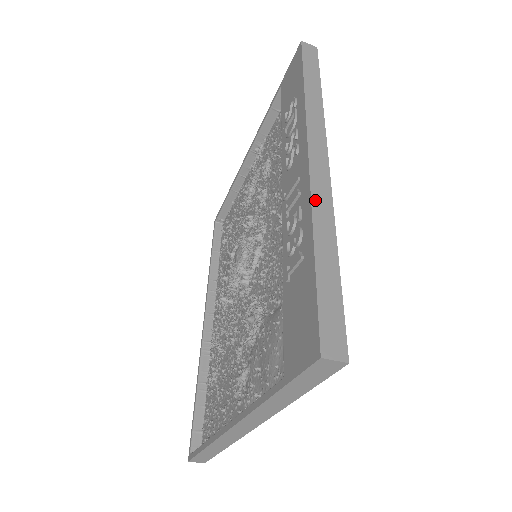
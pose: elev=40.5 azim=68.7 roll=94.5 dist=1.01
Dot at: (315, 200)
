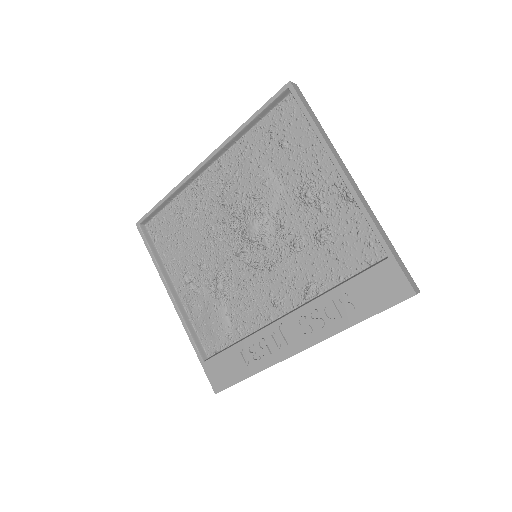
Dot at: occluded
